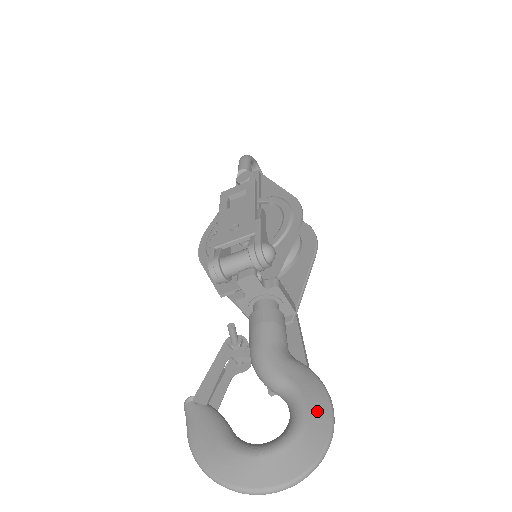
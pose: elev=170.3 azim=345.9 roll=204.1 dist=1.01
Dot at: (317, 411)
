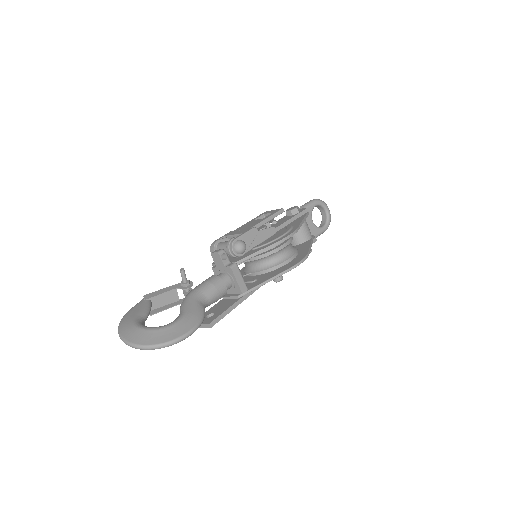
Dot at: (180, 327)
